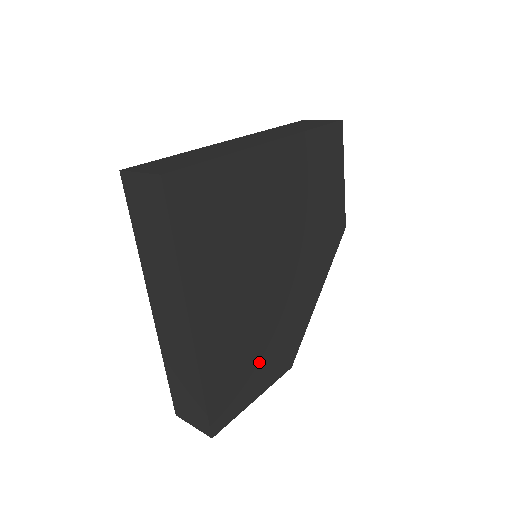
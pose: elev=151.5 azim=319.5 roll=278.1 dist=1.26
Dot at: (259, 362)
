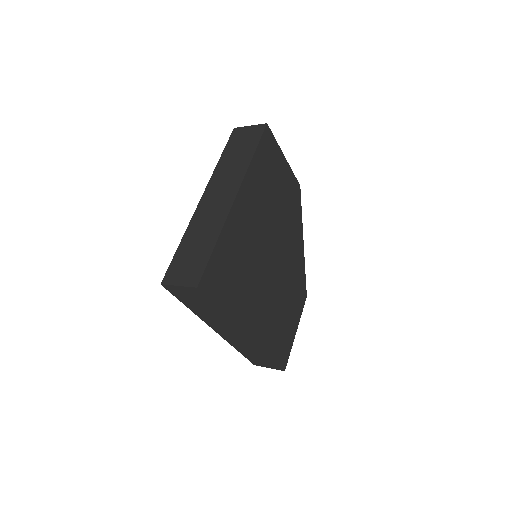
Dot at: (289, 314)
